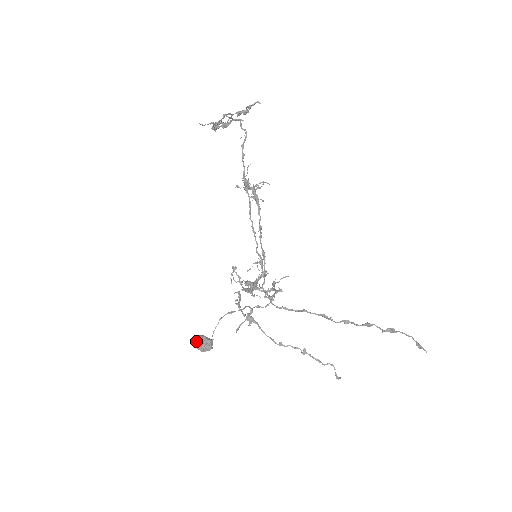
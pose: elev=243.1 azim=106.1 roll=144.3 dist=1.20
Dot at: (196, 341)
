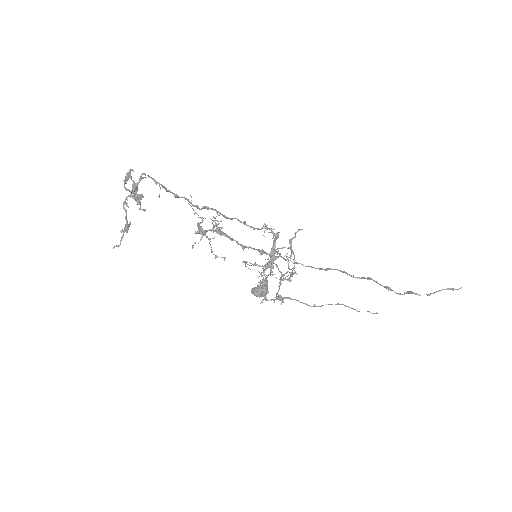
Dot at: (253, 294)
